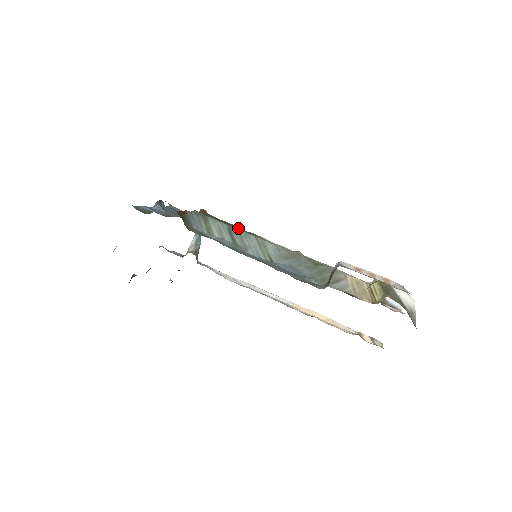
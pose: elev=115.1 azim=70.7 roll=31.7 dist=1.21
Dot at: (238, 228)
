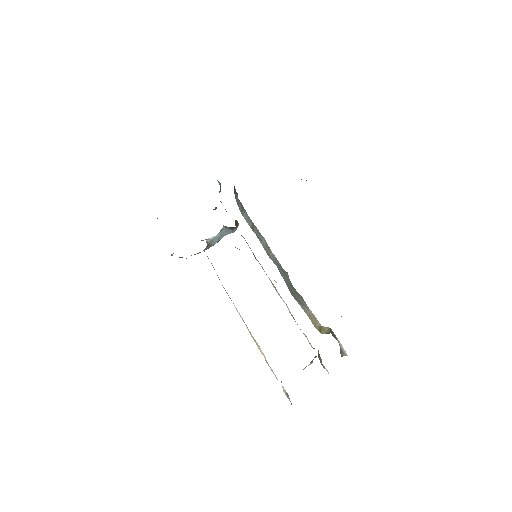
Dot at: occluded
